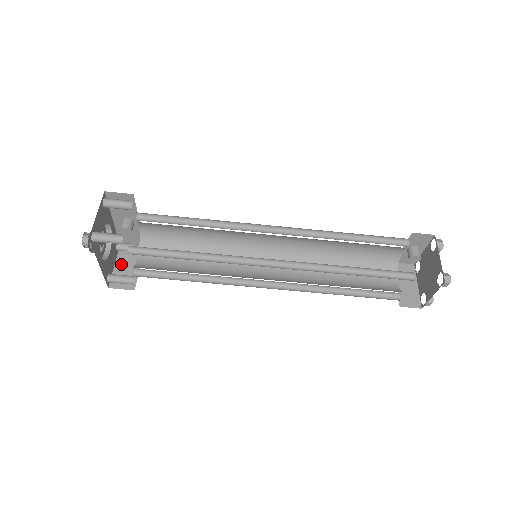
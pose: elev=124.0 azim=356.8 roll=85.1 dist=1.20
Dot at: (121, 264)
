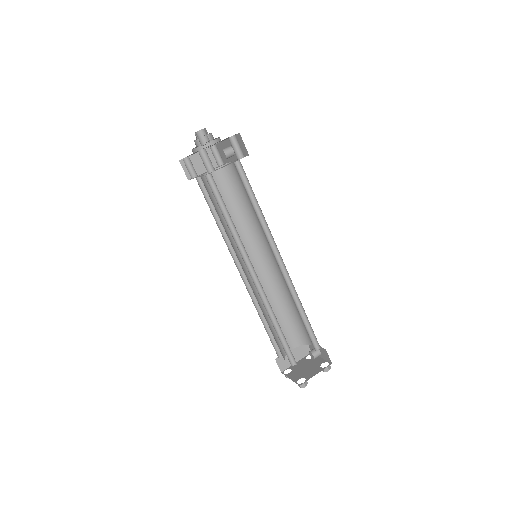
Dot at: occluded
